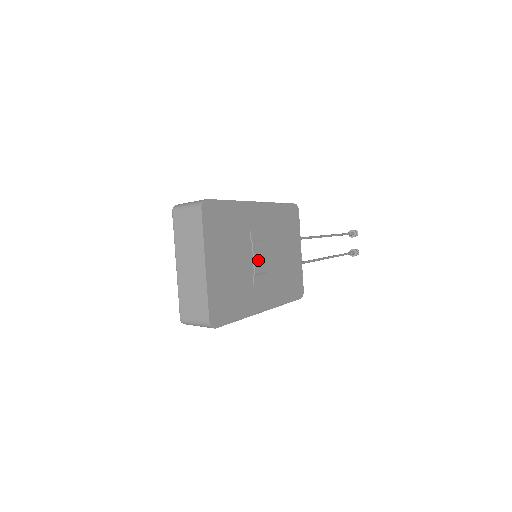
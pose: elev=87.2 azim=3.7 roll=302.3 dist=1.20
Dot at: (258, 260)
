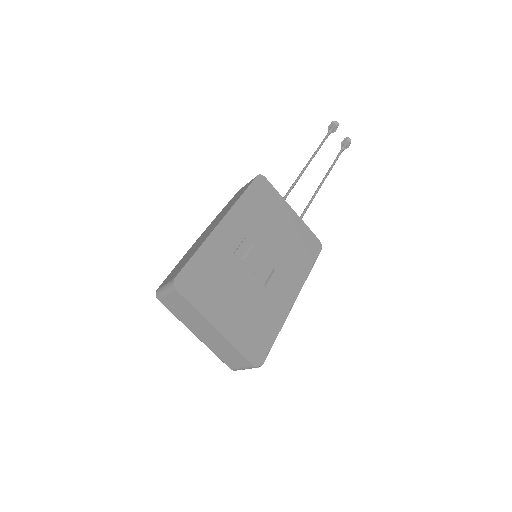
Dot at: (259, 269)
